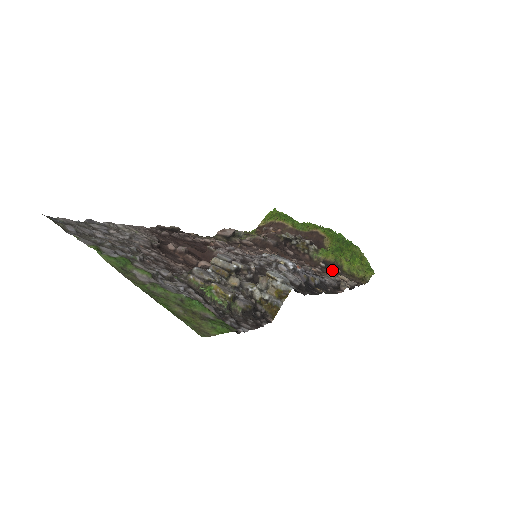
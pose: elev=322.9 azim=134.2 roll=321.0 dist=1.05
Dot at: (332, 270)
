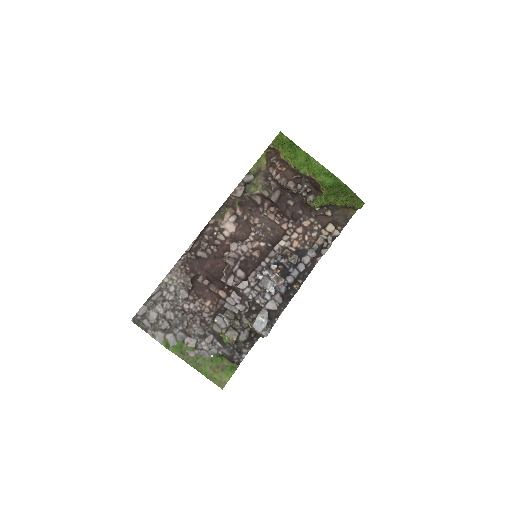
Dot at: (325, 214)
